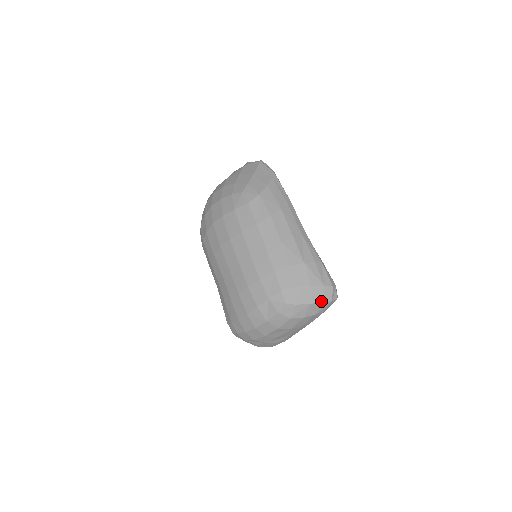
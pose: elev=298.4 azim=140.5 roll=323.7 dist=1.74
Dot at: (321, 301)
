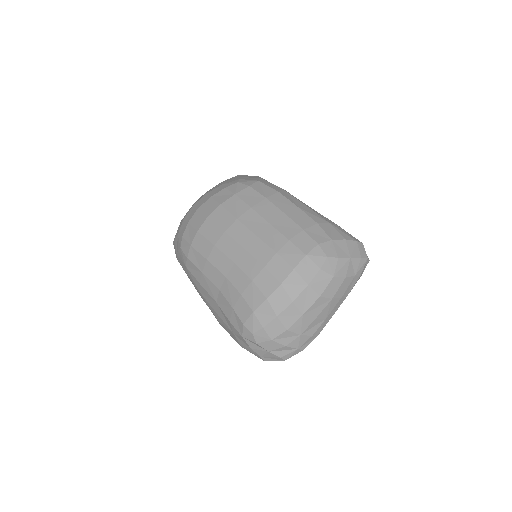
Dot at: (359, 256)
